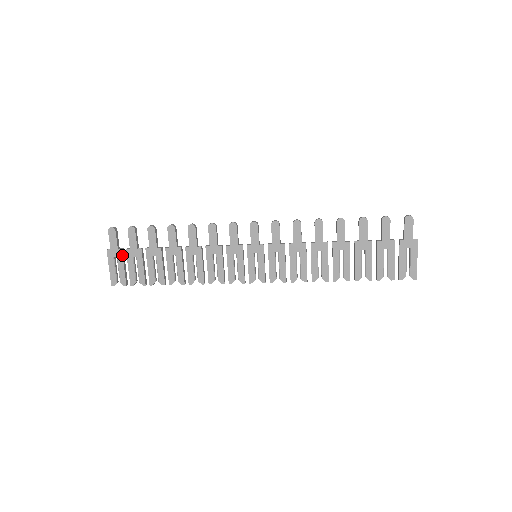
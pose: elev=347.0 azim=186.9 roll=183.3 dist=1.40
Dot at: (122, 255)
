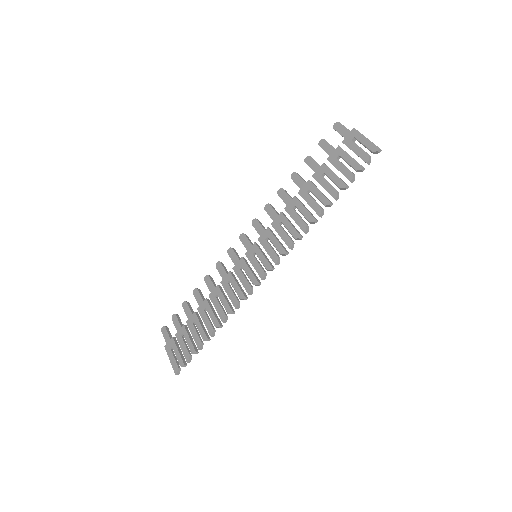
Dot at: (174, 342)
